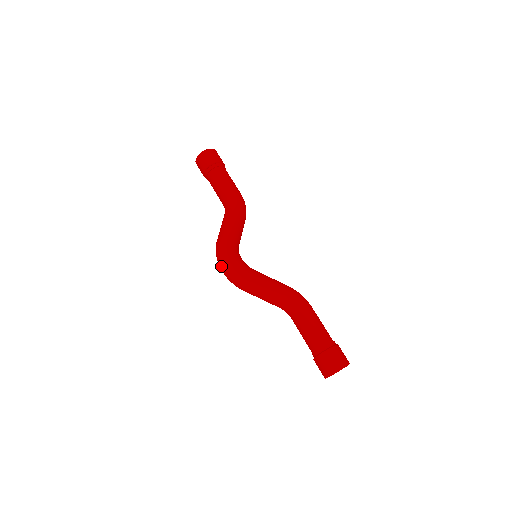
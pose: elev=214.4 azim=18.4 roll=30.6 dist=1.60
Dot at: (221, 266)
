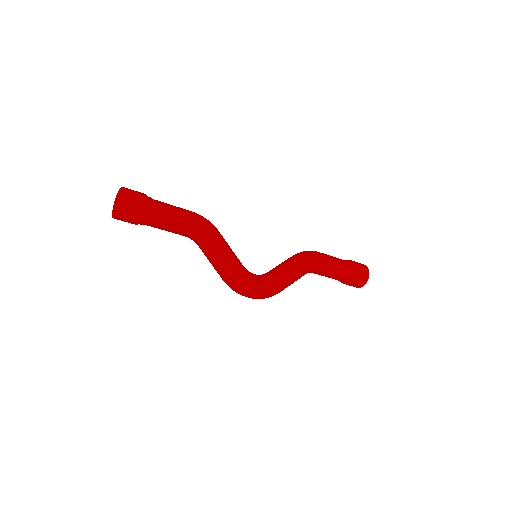
Dot at: occluded
